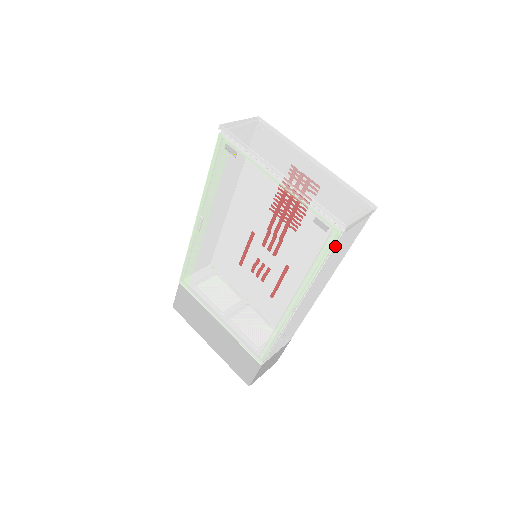
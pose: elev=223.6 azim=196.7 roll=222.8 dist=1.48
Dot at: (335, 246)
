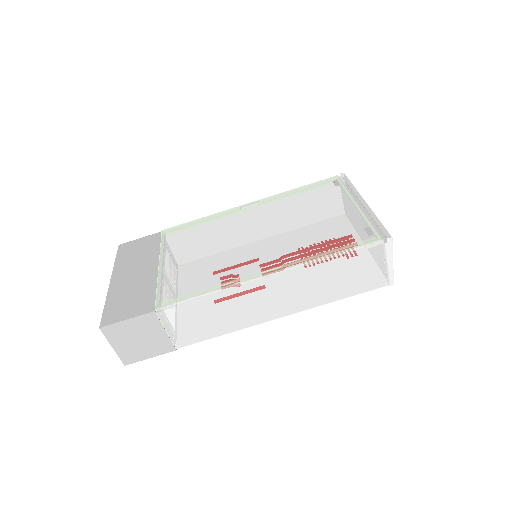
Dot at: (363, 251)
